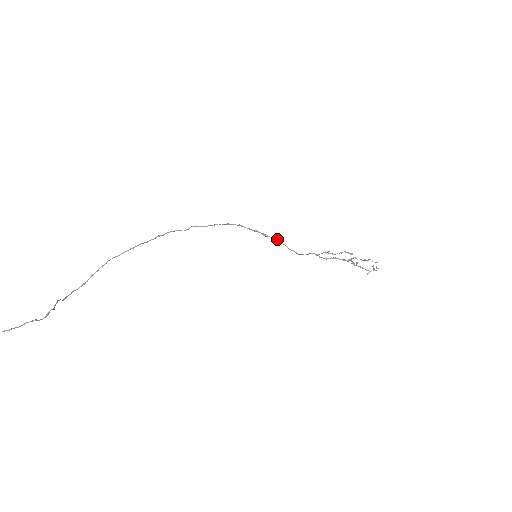
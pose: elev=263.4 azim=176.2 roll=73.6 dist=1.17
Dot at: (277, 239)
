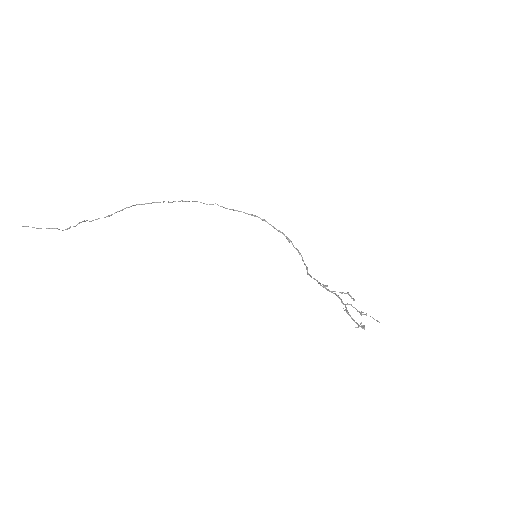
Dot at: (296, 248)
